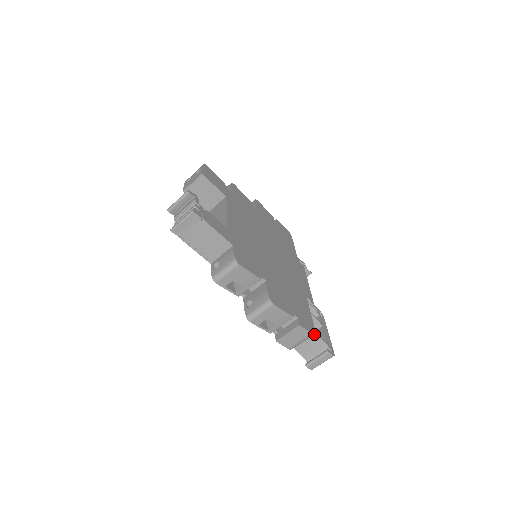
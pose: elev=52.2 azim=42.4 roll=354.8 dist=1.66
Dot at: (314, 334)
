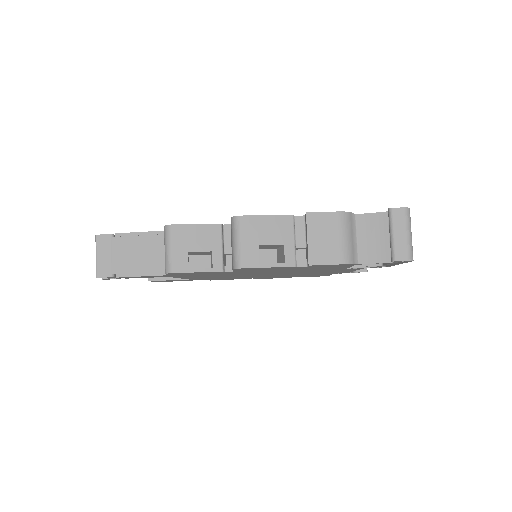
Dot at: (355, 218)
